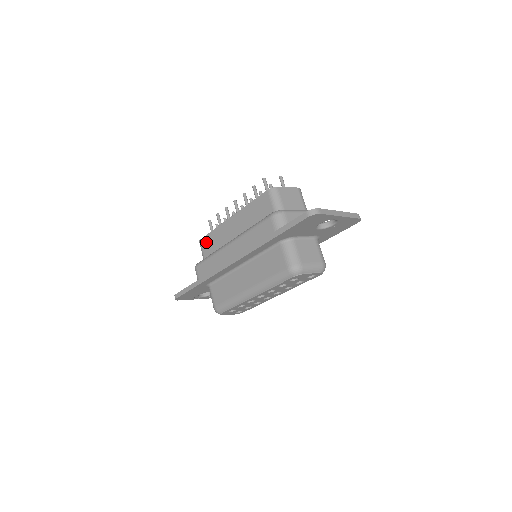
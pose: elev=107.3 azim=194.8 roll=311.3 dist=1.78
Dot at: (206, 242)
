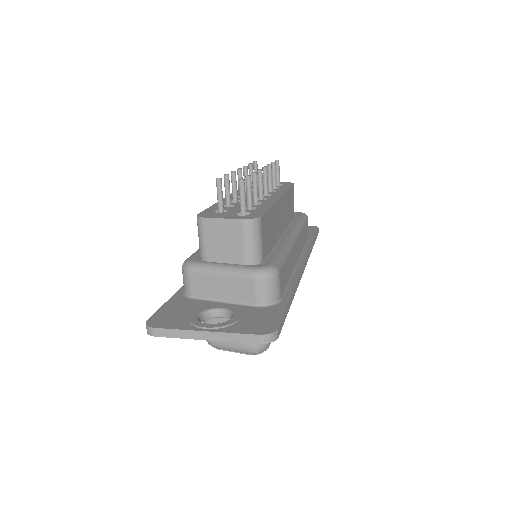
Dot at: occluded
